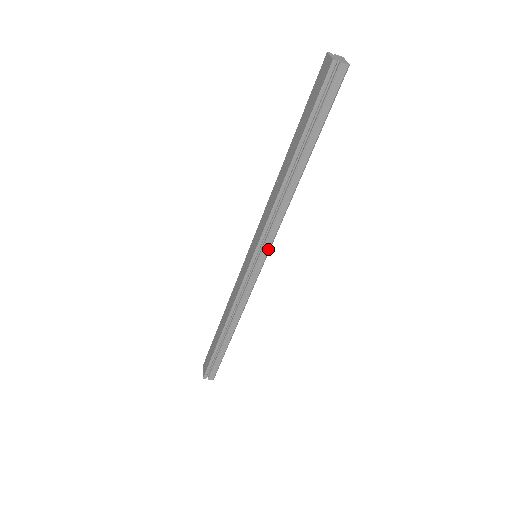
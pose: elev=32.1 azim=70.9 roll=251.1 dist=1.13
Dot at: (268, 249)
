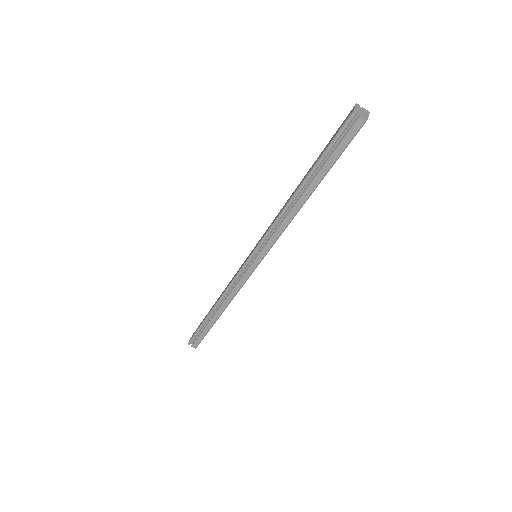
Dot at: (265, 253)
